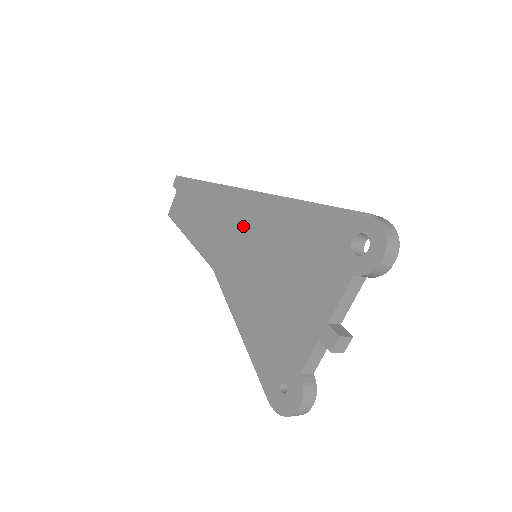
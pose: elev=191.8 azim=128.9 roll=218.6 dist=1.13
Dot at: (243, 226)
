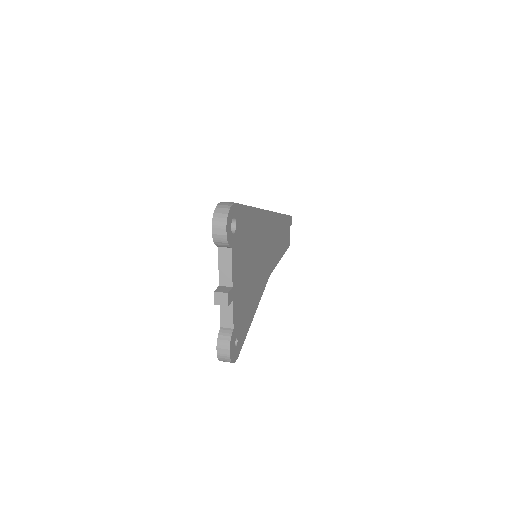
Dot at: occluded
